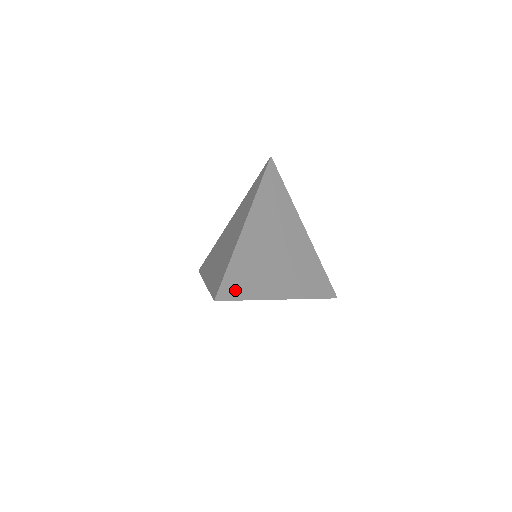
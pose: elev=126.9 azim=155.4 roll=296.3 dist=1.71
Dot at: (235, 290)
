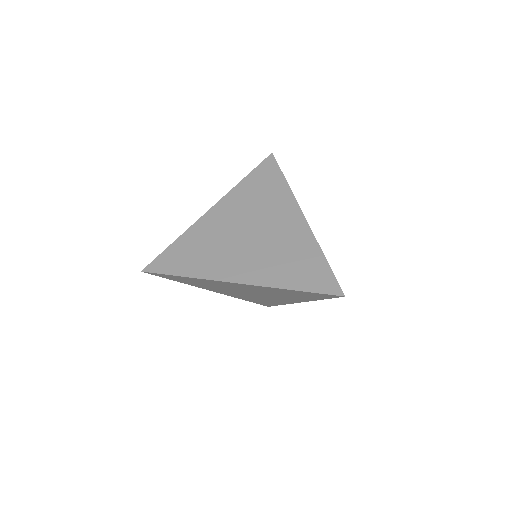
Dot at: occluded
